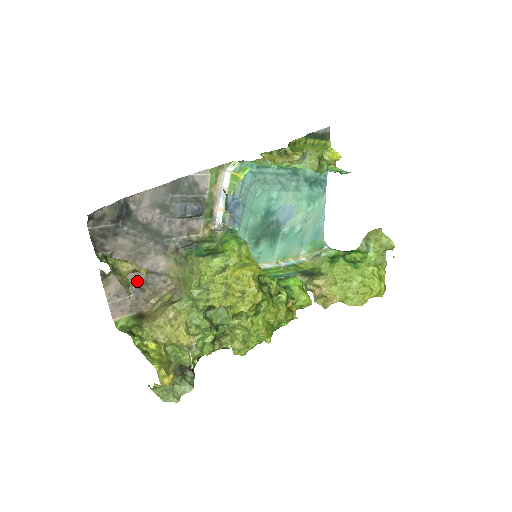
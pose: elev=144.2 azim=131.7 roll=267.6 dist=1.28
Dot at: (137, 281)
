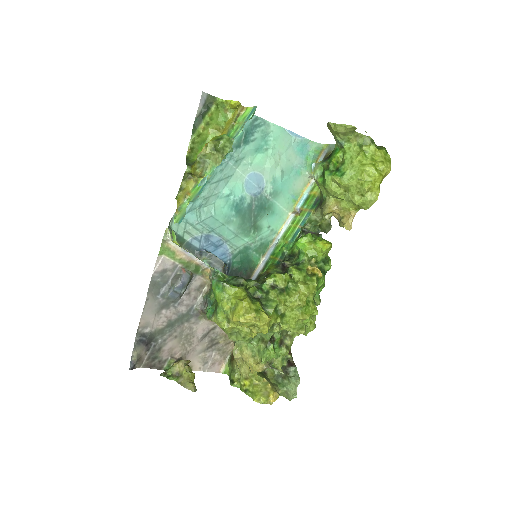
Dot at: (206, 345)
